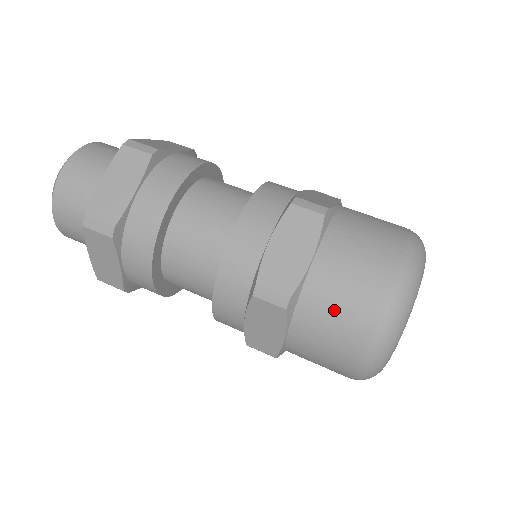
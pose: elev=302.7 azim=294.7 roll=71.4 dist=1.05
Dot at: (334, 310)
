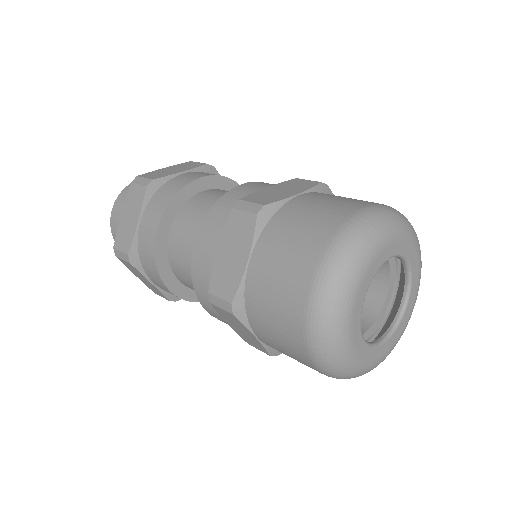
Dot at: (271, 311)
